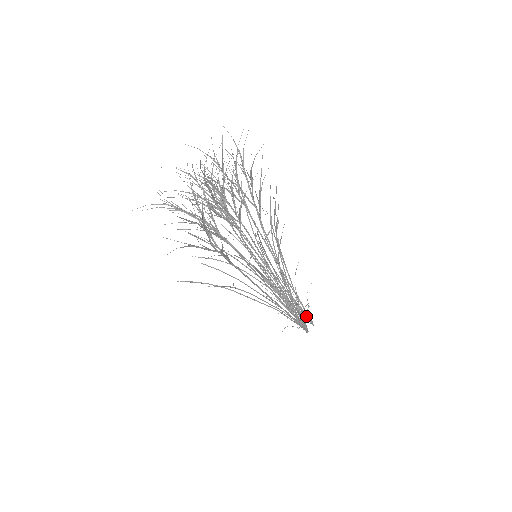
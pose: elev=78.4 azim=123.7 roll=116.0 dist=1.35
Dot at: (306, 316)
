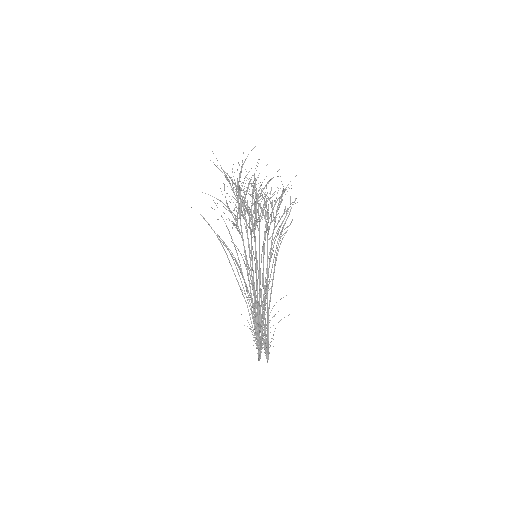
Dot at: (266, 347)
